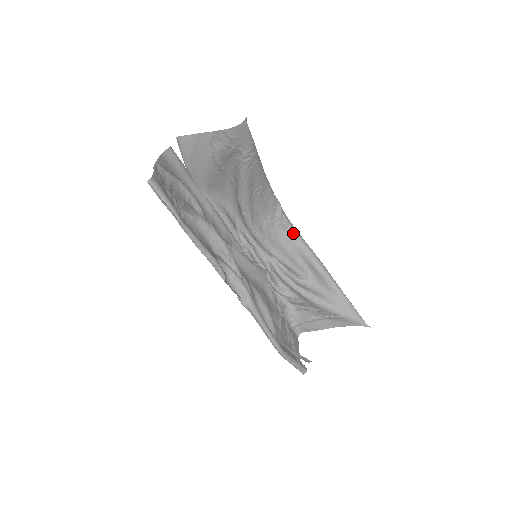
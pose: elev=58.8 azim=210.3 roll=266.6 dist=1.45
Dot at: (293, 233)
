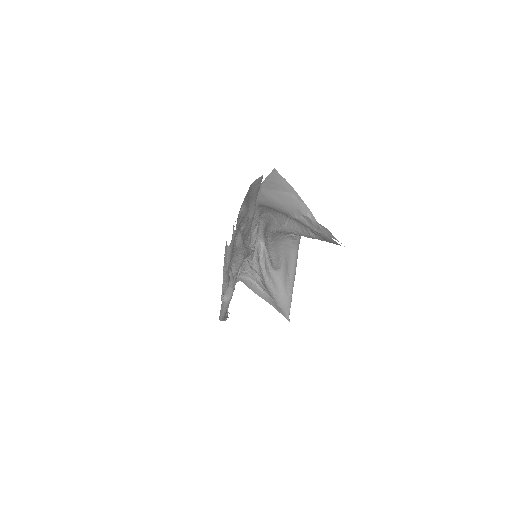
Dot at: (296, 244)
